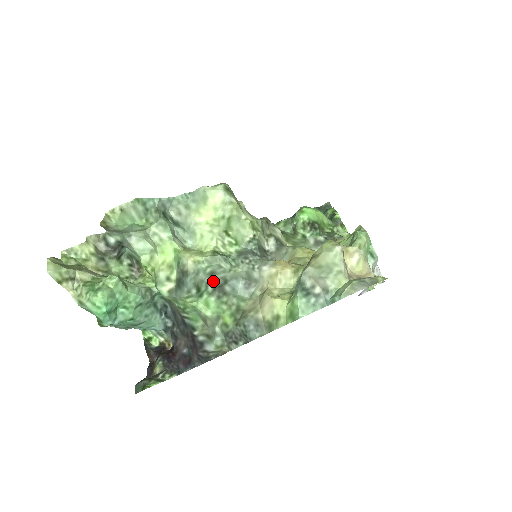
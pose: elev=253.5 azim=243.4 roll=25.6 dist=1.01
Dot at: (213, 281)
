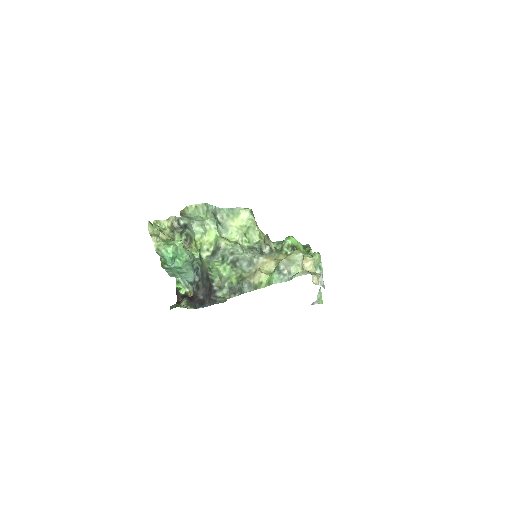
Dot at: (231, 258)
